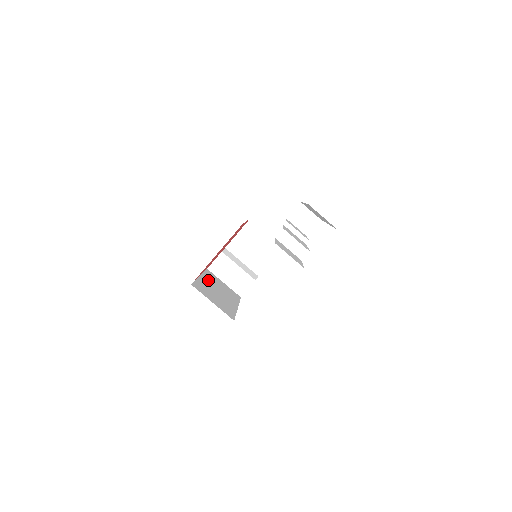
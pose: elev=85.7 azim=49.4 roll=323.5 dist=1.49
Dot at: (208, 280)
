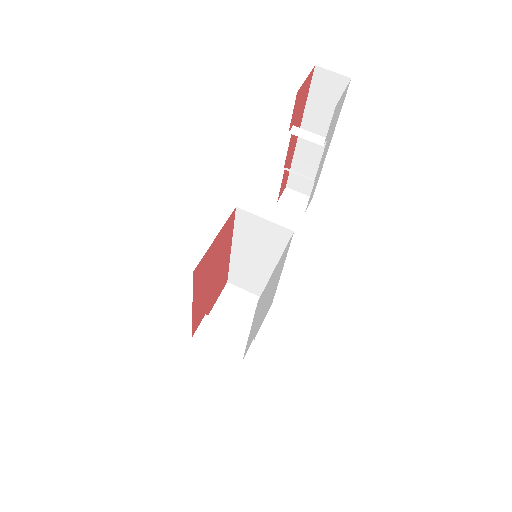
Dot at: occluded
